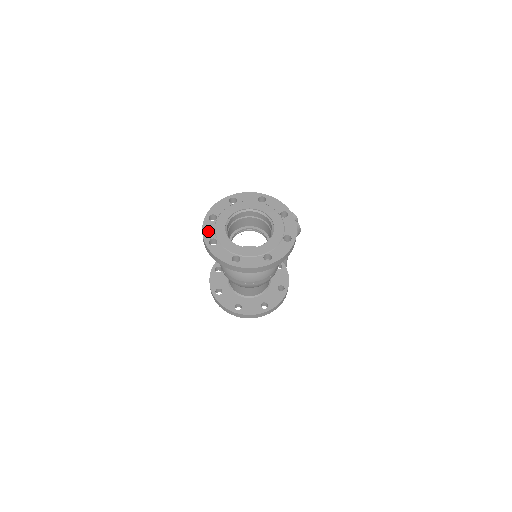
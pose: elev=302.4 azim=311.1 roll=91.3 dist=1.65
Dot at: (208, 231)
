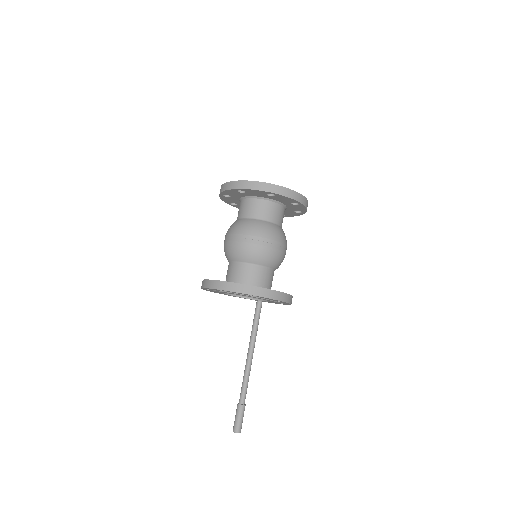
Dot at: occluded
